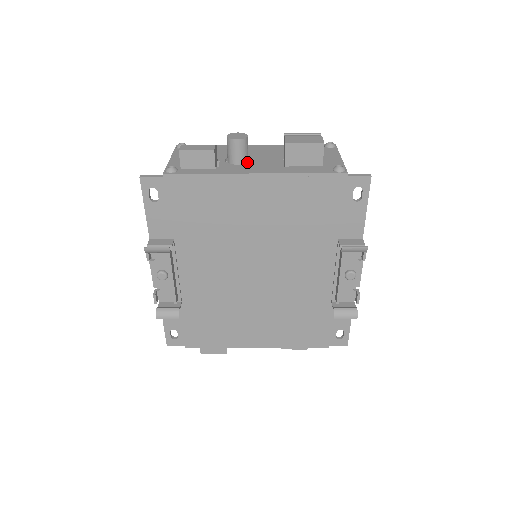
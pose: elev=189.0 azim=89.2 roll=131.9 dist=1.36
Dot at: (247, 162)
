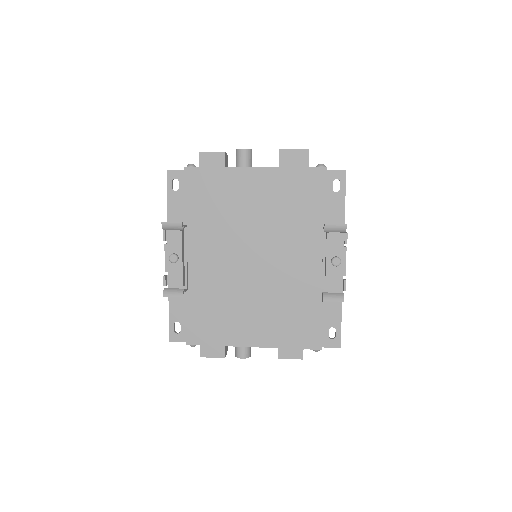
Dot at: occluded
